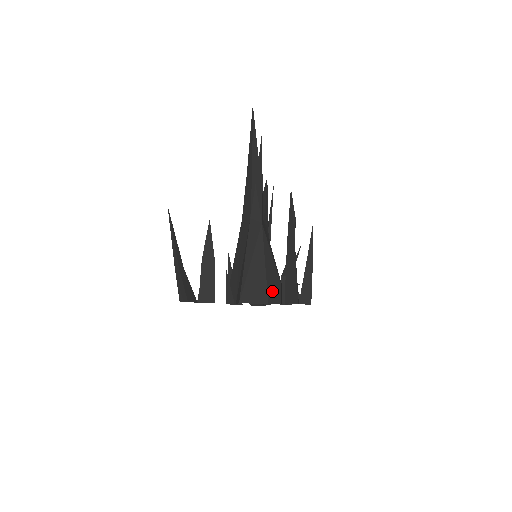
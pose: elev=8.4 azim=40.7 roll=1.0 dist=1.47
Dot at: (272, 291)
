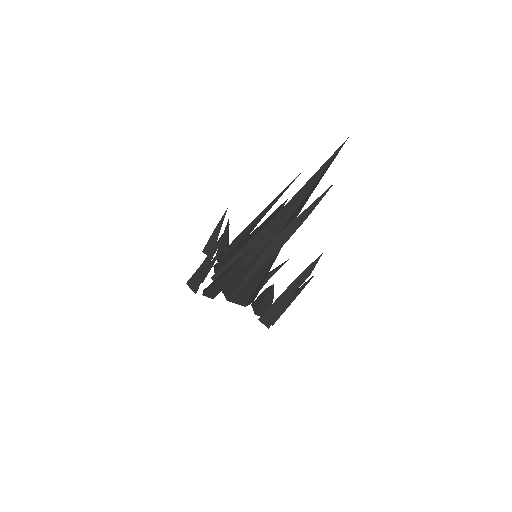
Dot at: (253, 297)
